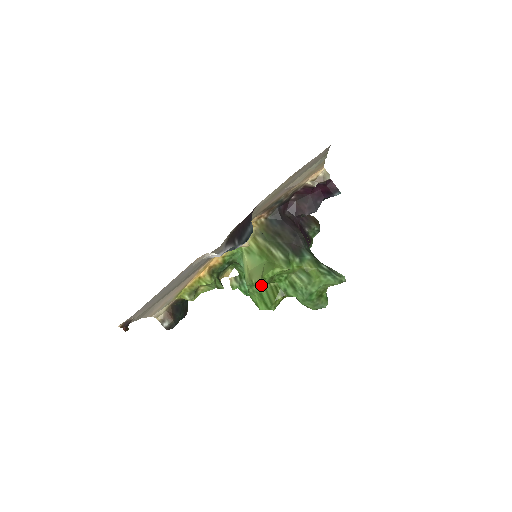
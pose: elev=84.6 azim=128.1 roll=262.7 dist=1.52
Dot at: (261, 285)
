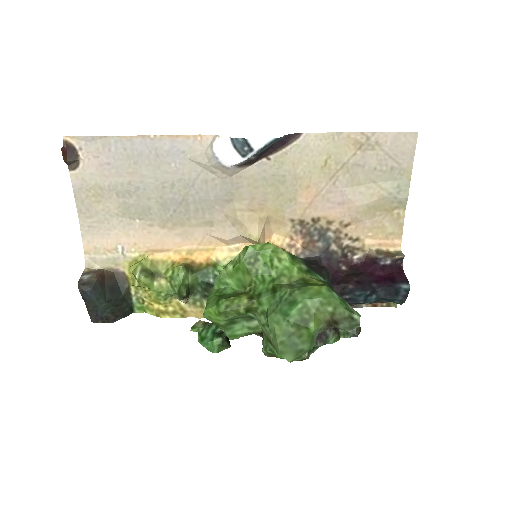
Dot at: (233, 289)
